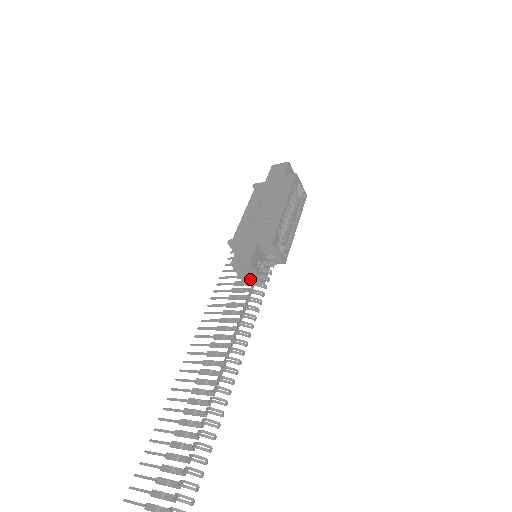
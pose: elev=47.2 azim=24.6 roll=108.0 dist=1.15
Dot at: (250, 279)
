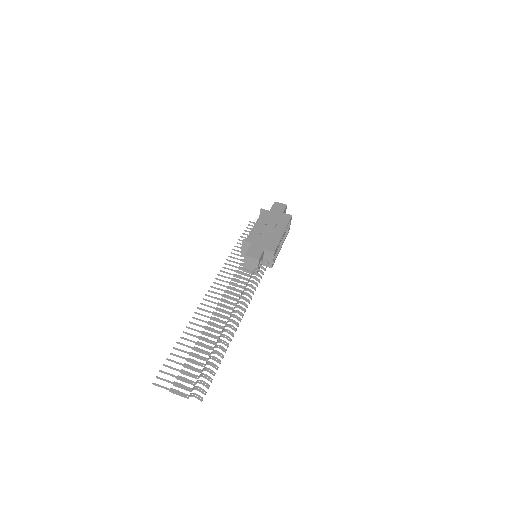
Dot at: (250, 269)
